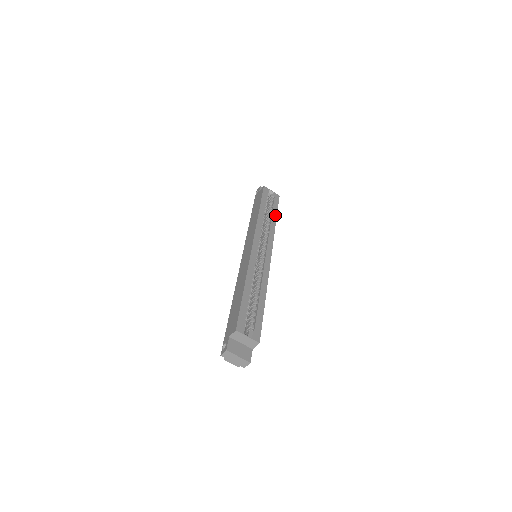
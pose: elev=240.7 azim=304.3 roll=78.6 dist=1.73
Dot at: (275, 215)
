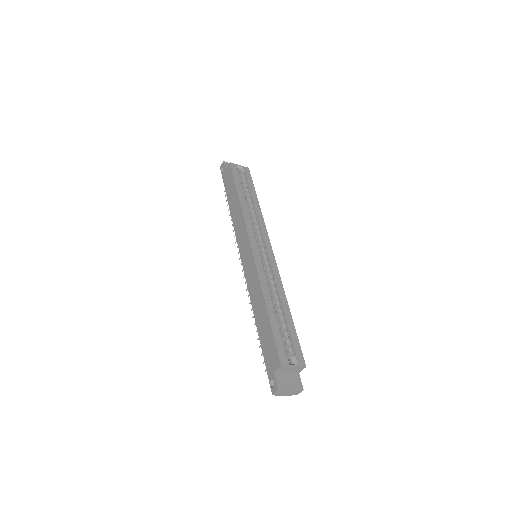
Dot at: (255, 196)
